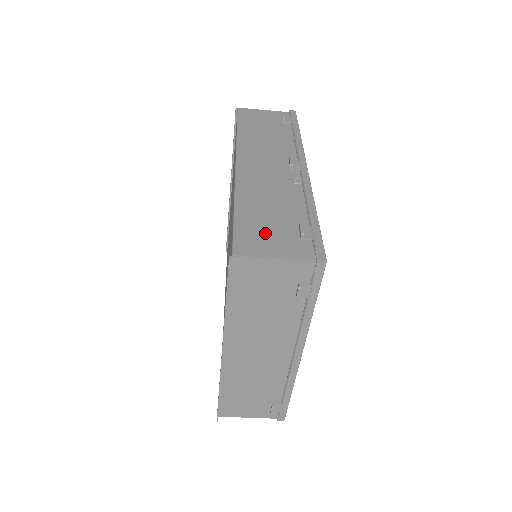
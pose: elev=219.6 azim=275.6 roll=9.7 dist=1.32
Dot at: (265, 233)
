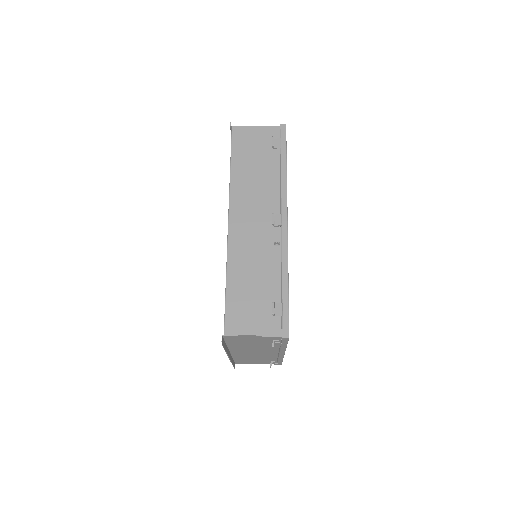
Dot at: (248, 309)
